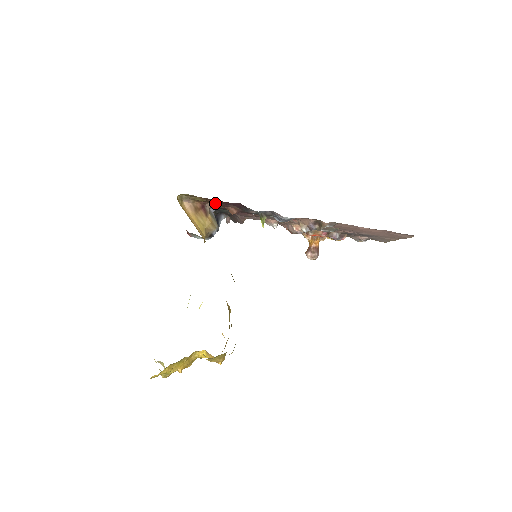
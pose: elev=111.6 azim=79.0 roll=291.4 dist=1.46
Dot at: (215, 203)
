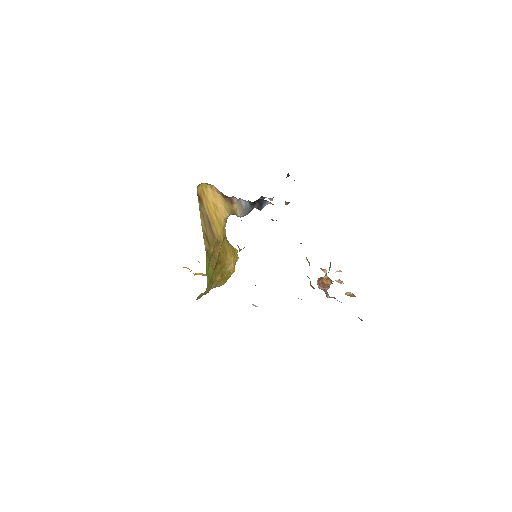
Dot at: occluded
